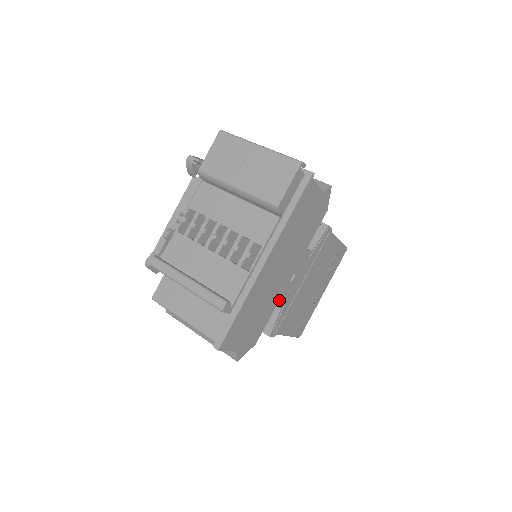
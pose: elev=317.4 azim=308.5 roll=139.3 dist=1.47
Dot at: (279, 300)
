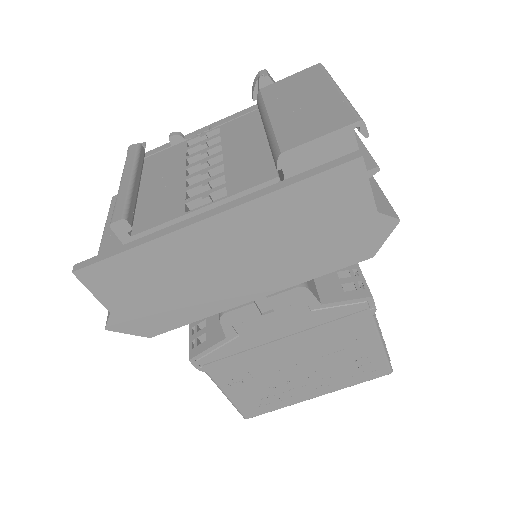
Dot at: (228, 321)
